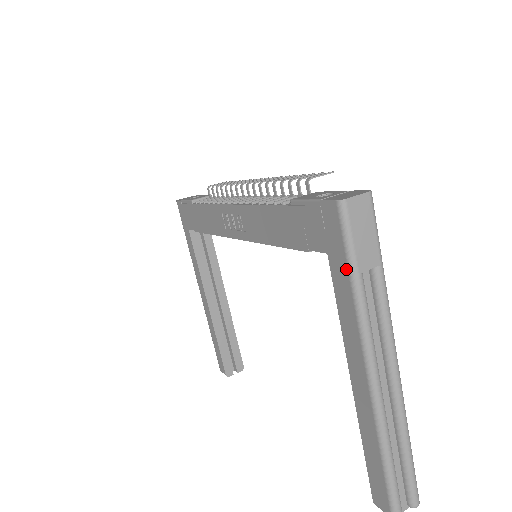
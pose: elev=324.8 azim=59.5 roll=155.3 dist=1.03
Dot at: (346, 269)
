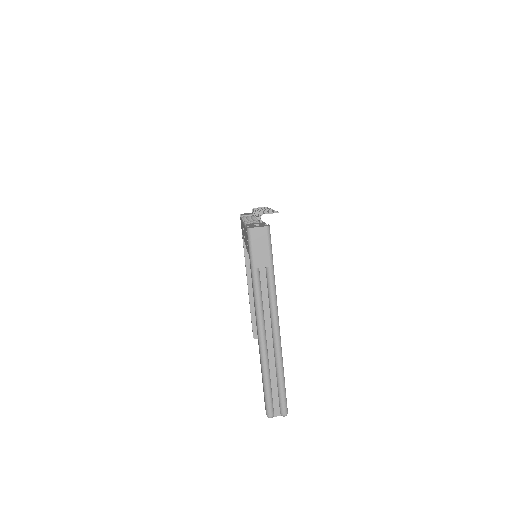
Dot at: (250, 265)
